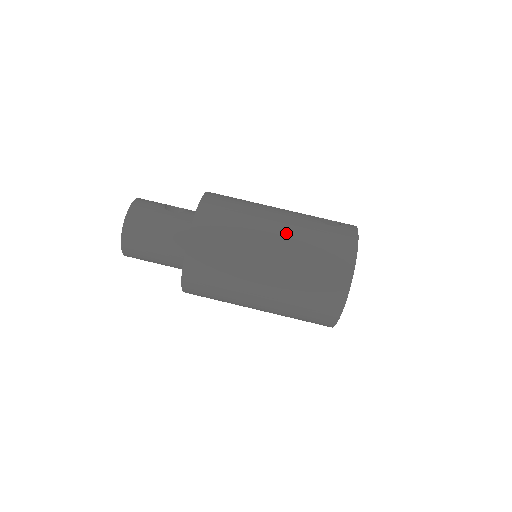
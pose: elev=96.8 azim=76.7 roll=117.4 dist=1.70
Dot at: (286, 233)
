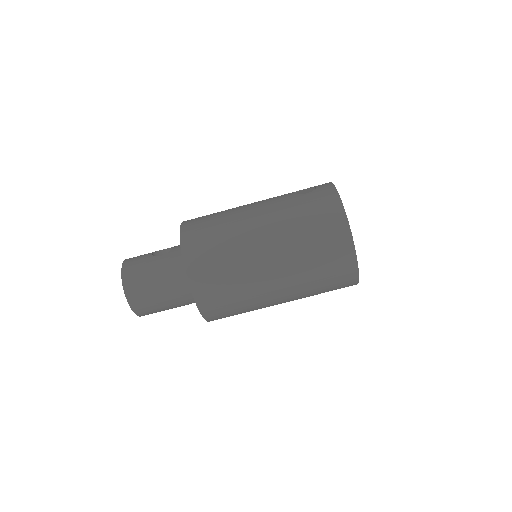
Dot at: (270, 220)
